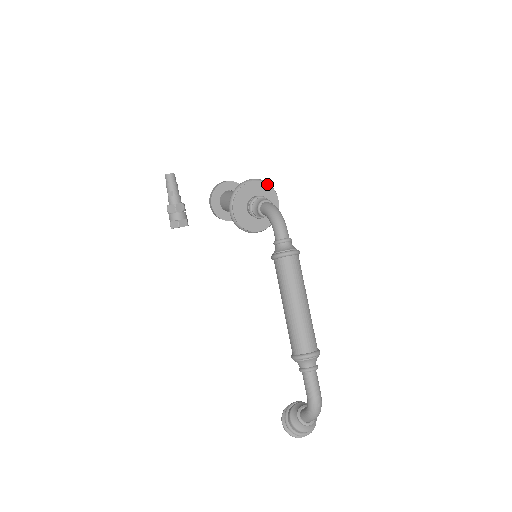
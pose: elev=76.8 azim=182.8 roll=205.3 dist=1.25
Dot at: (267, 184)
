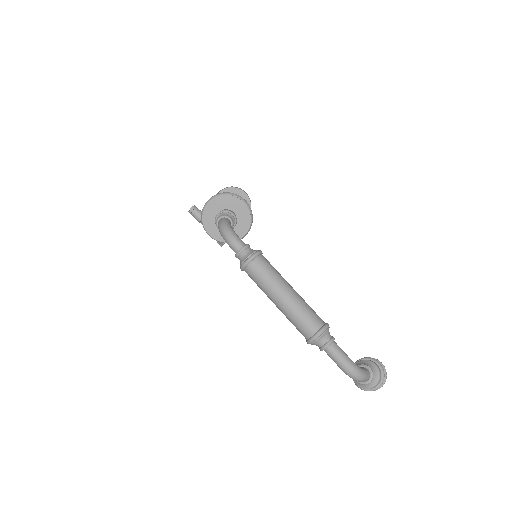
Dot at: (220, 196)
